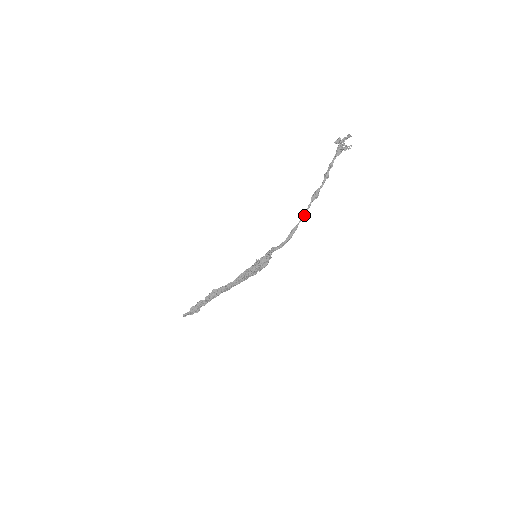
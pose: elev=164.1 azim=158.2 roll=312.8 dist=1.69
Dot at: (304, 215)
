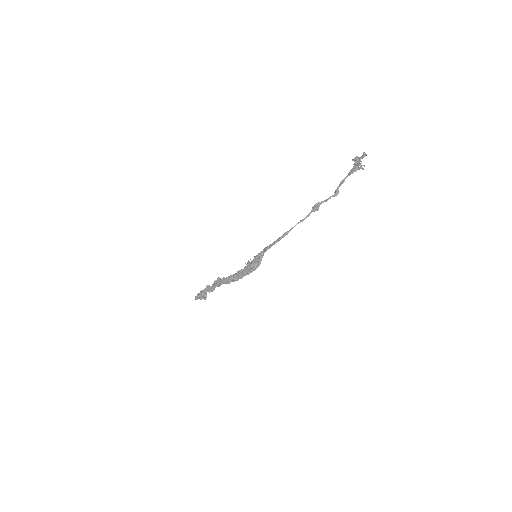
Dot at: (299, 222)
